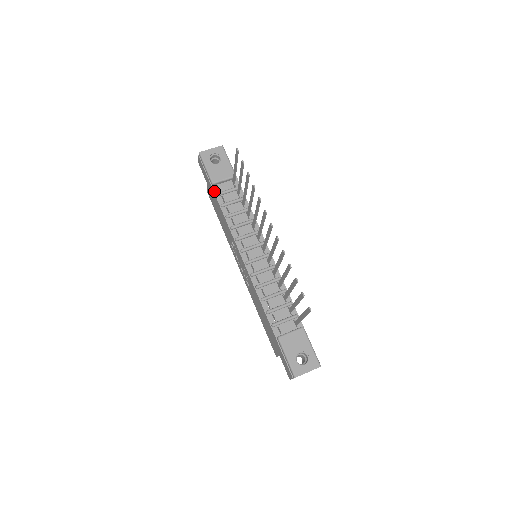
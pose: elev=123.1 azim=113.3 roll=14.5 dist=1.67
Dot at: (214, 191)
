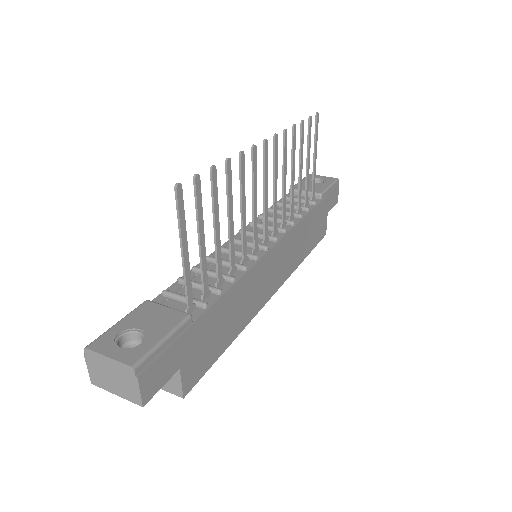
Dot at: occluded
